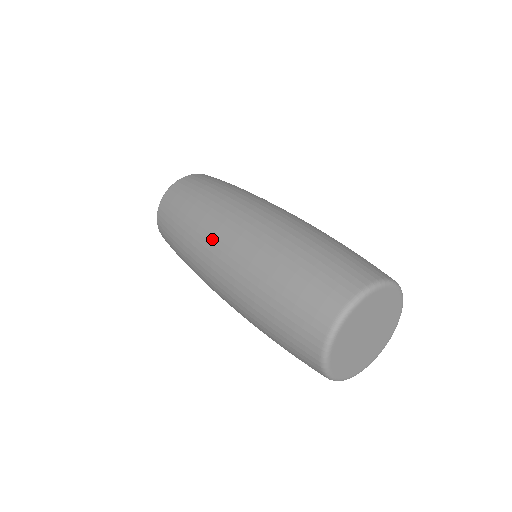
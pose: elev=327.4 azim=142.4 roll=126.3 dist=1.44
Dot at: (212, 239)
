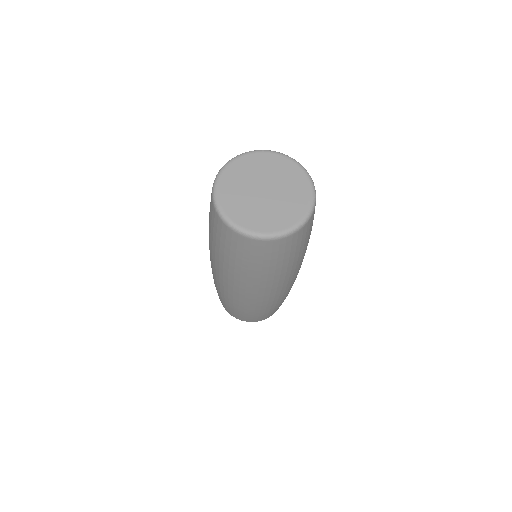
Dot at: occluded
